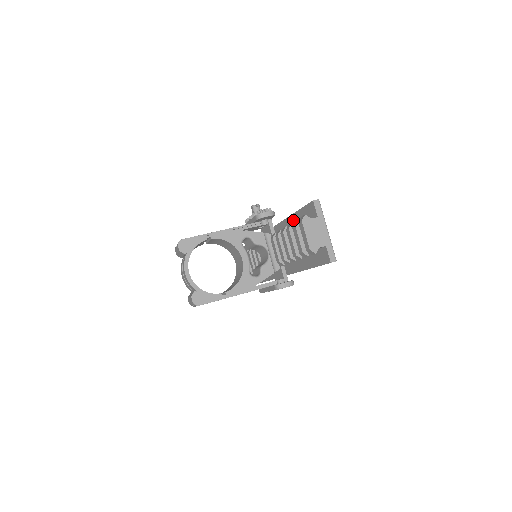
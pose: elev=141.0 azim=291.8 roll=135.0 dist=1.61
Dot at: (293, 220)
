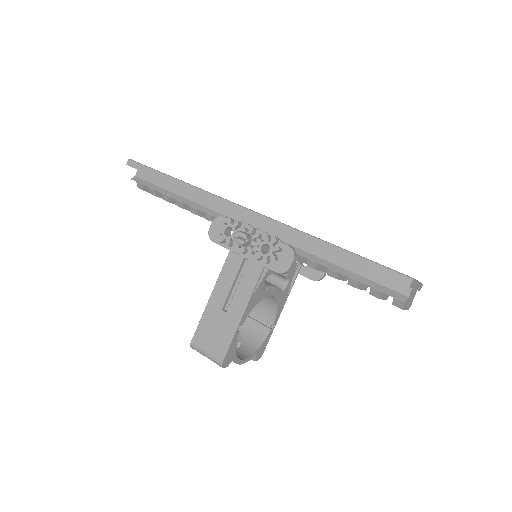
Dot at: occluded
